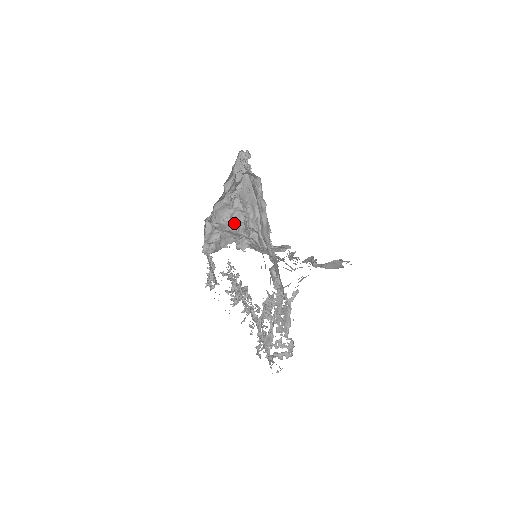
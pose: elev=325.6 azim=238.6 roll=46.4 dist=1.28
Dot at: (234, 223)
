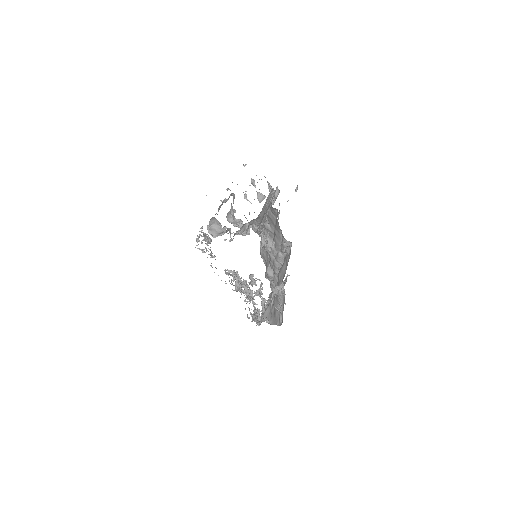
Dot at: (242, 230)
